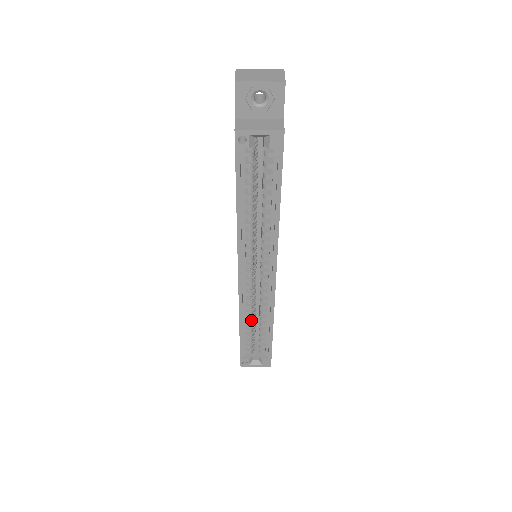
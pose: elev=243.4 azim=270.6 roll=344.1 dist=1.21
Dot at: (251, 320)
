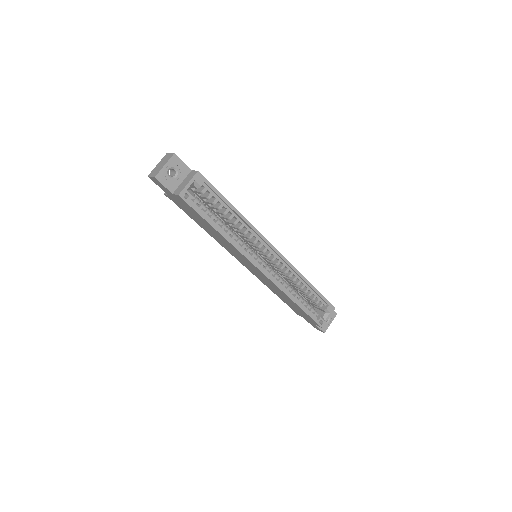
Dot at: (294, 292)
